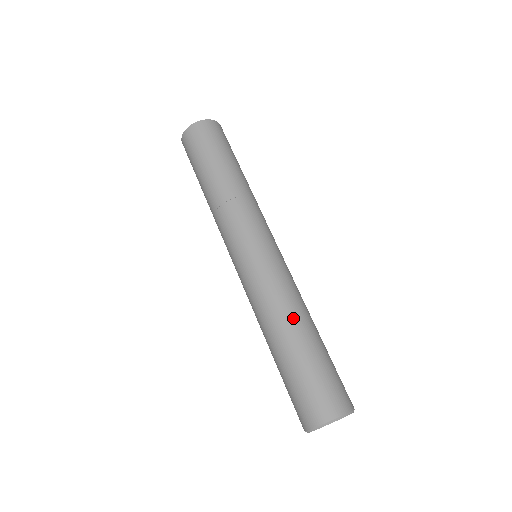
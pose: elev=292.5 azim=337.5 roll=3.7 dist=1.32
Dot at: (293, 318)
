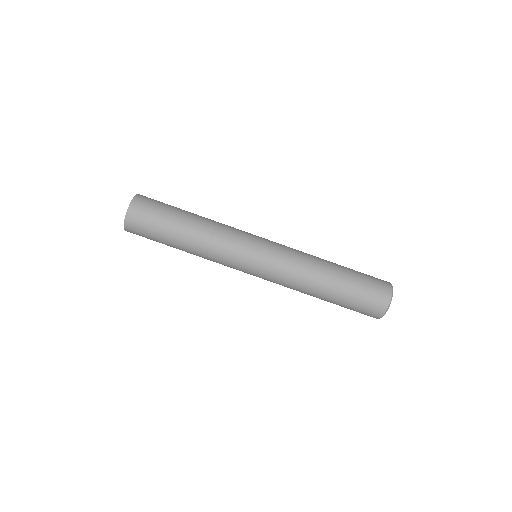
Dot at: (322, 264)
